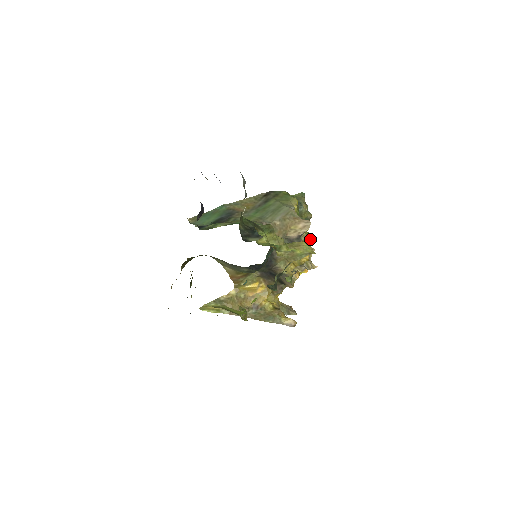
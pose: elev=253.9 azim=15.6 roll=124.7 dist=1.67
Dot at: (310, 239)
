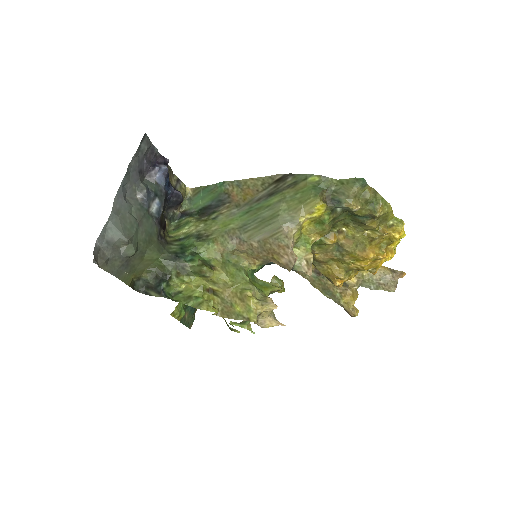
Dot at: (310, 274)
